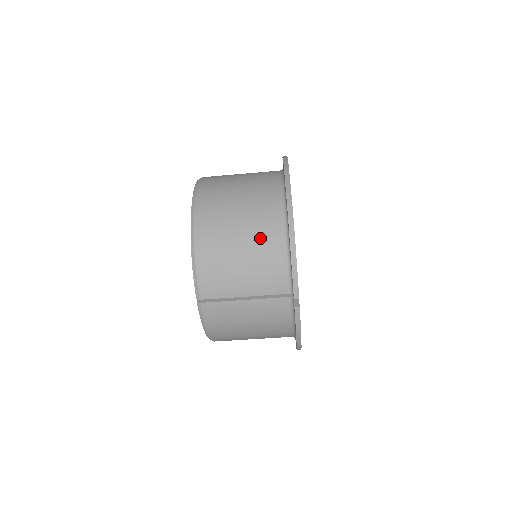
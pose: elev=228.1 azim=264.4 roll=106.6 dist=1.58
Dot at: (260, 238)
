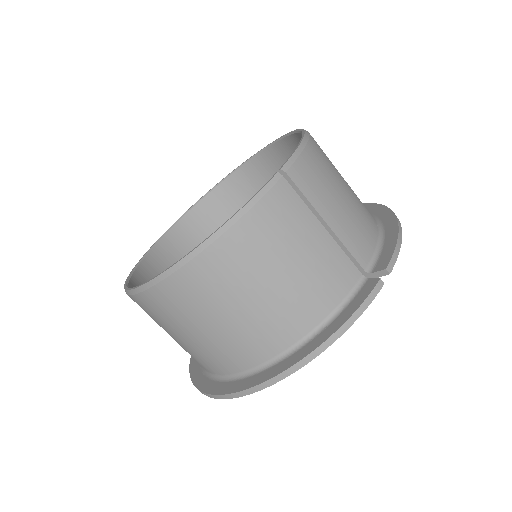
Dot at: (360, 202)
